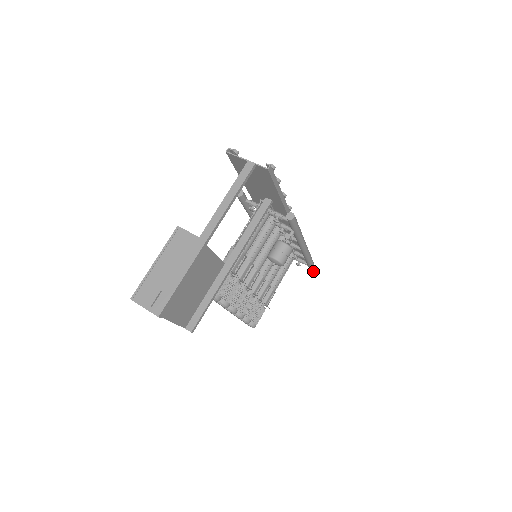
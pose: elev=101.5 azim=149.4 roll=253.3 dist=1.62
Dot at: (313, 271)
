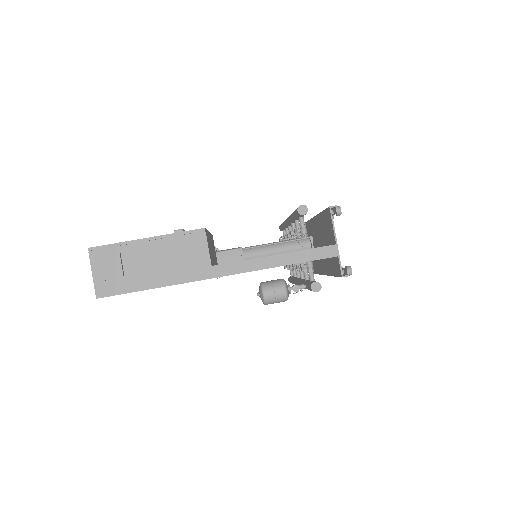
Dot at: occluded
